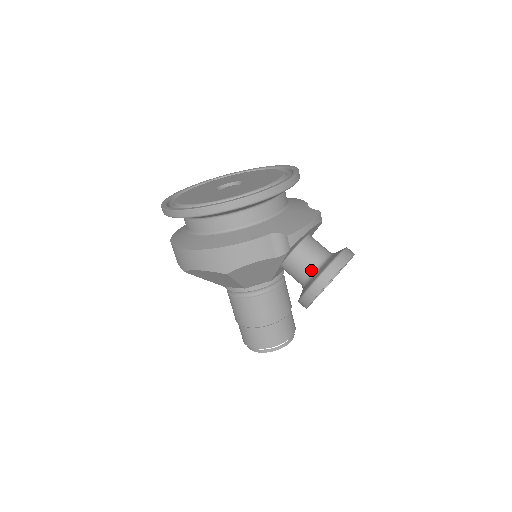
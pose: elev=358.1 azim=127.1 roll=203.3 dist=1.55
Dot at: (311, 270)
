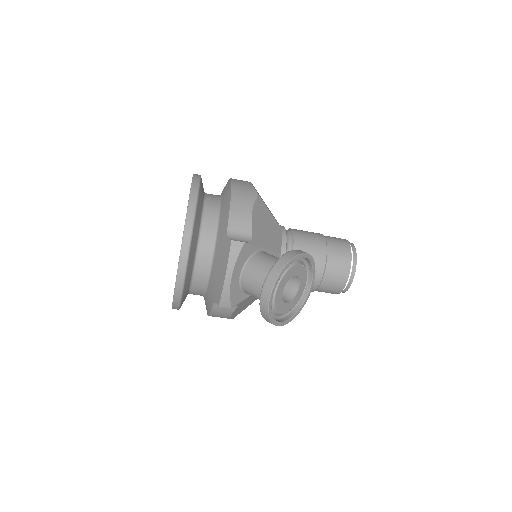
Dot at: occluded
